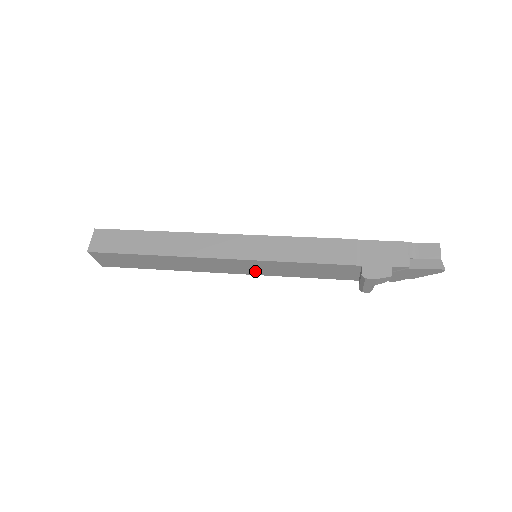
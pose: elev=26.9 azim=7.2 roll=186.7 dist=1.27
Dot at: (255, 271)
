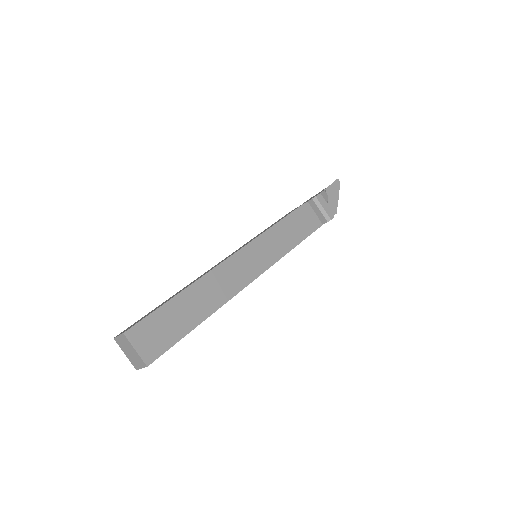
Dot at: (267, 259)
